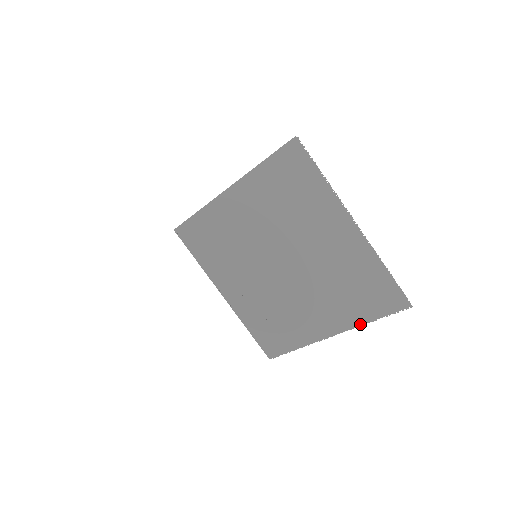
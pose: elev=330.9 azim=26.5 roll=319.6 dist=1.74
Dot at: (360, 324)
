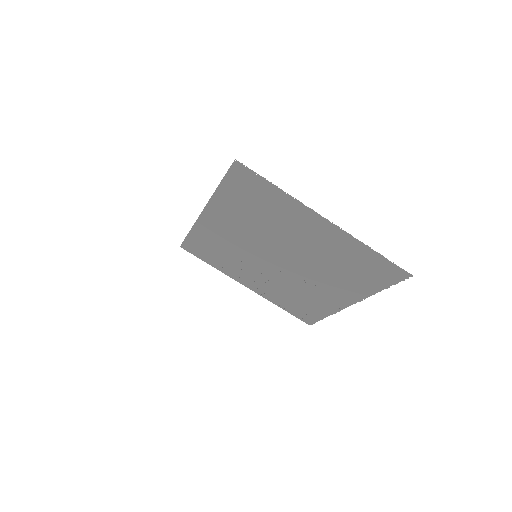
Dot at: (372, 294)
